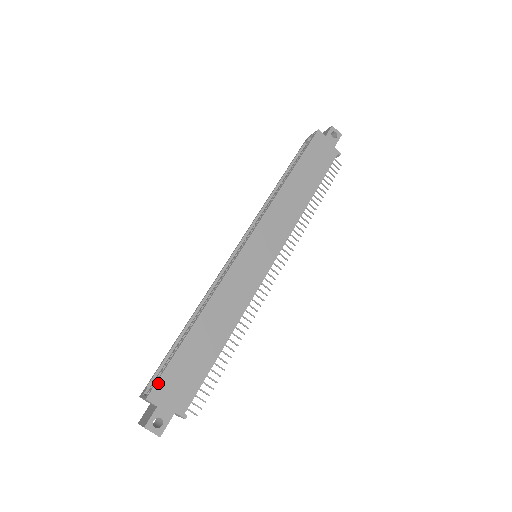
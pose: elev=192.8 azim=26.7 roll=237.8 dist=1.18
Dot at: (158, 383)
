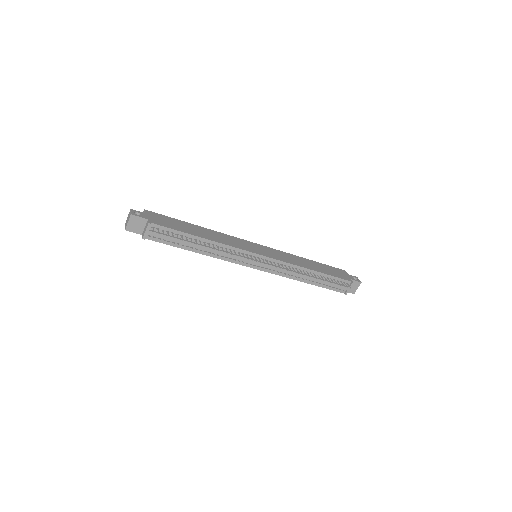
Dot at: (156, 213)
